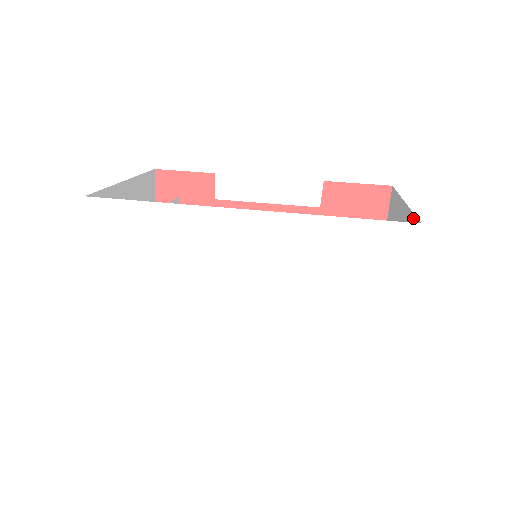
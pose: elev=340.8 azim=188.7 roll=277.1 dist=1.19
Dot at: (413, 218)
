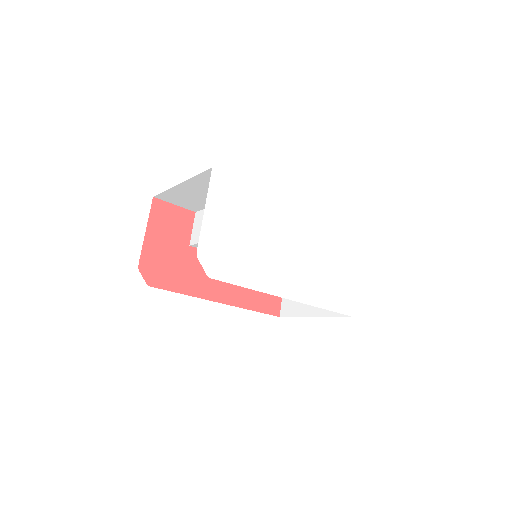
Dot at: occluded
